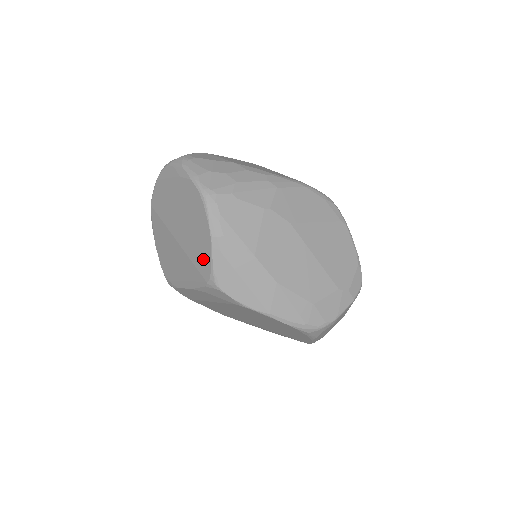
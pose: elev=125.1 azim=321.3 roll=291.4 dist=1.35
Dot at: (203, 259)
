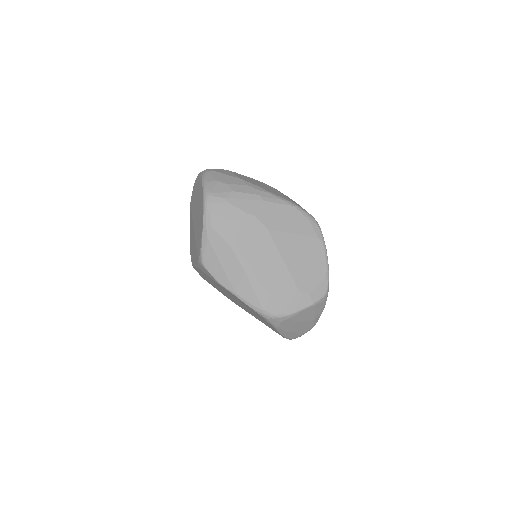
Dot at: (199, 242)
